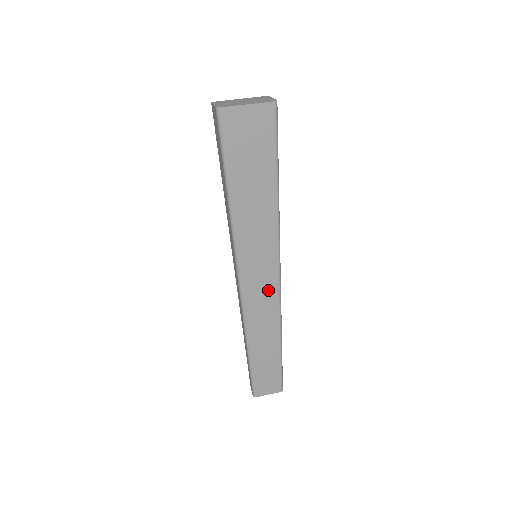
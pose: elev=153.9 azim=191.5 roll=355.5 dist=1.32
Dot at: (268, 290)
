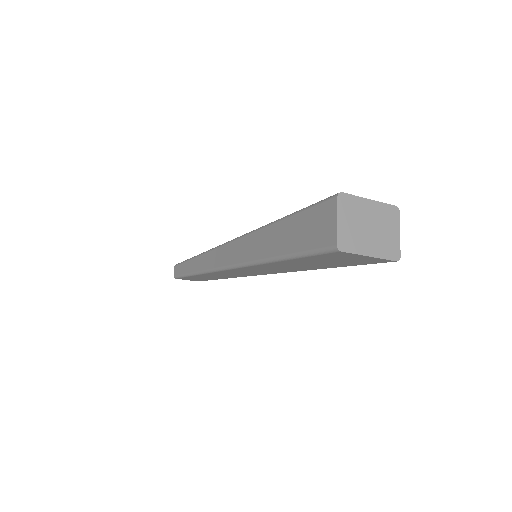
Dot at: (245, 274)
